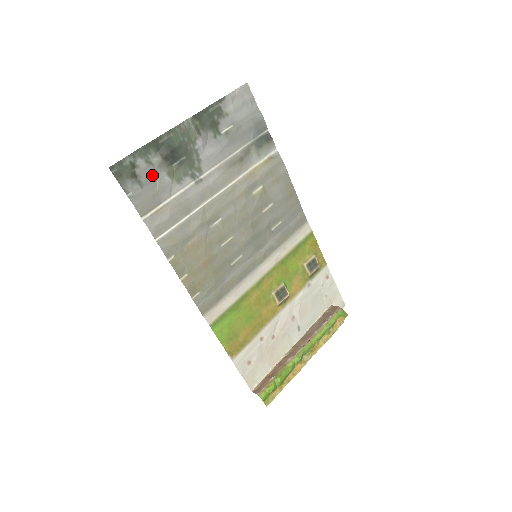
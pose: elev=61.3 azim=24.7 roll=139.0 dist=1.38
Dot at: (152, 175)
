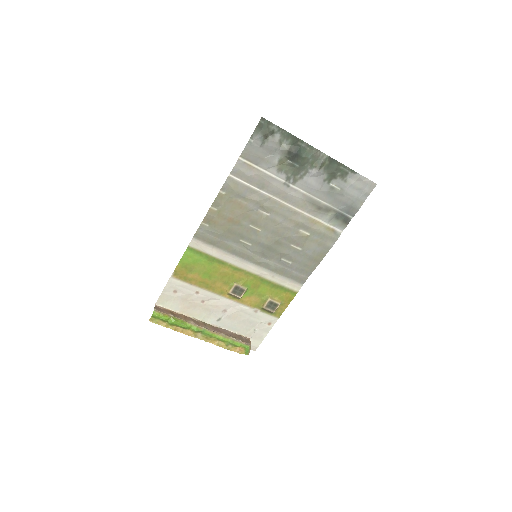
Dot at: (273, 149)
